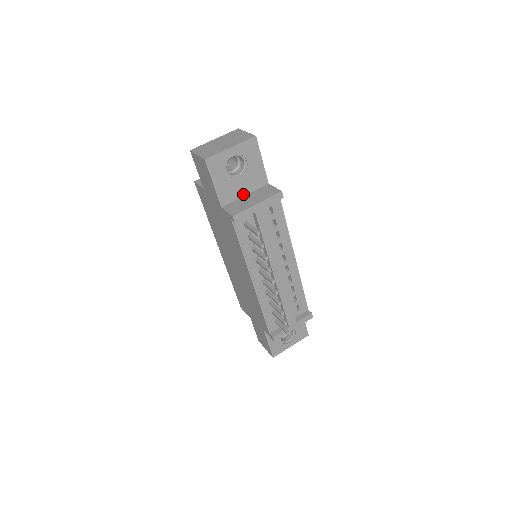
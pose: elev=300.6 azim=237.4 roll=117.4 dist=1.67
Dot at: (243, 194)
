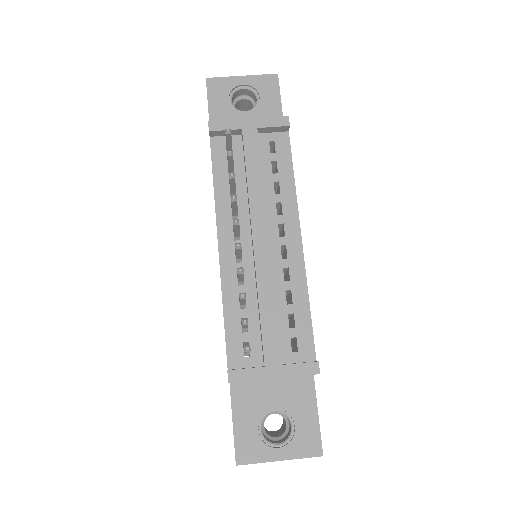
Dot at: occluded
